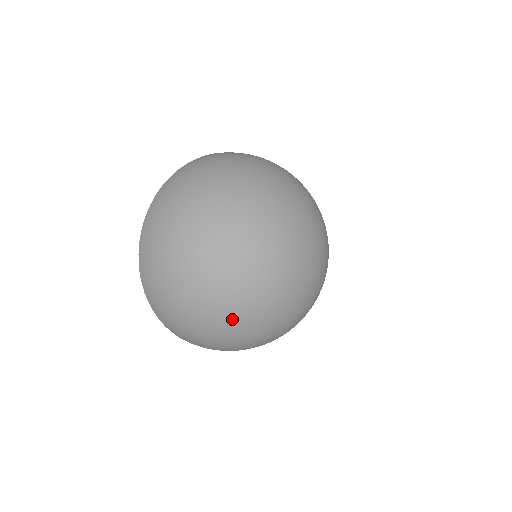
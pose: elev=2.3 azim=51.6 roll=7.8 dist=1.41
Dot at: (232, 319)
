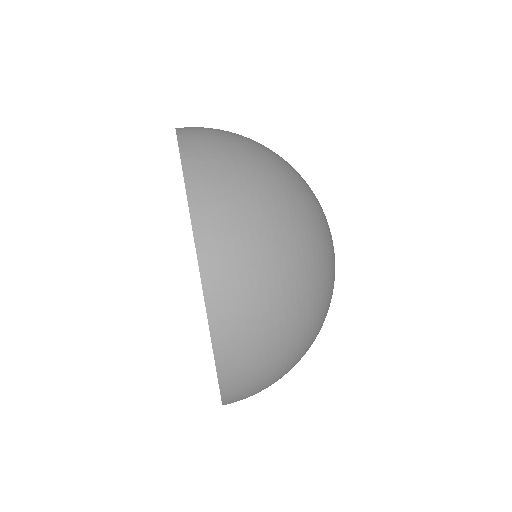
Dot at: (315, 236)
